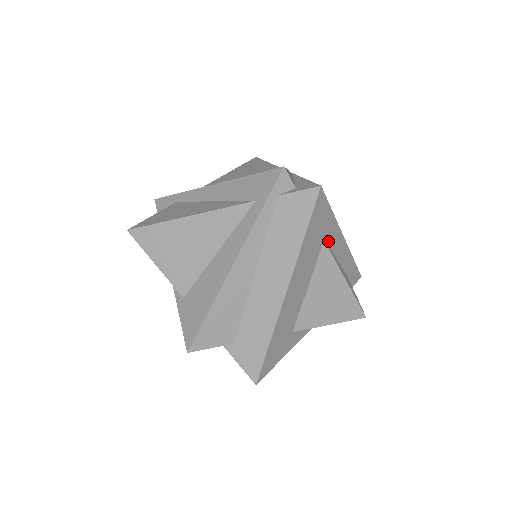
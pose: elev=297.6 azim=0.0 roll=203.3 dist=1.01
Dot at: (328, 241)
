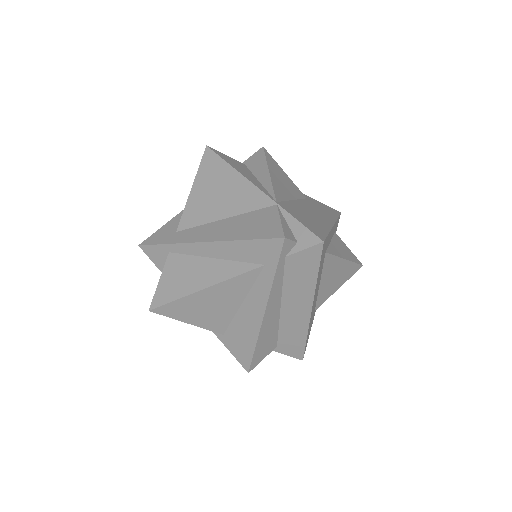
Dot at: (327, 247)
